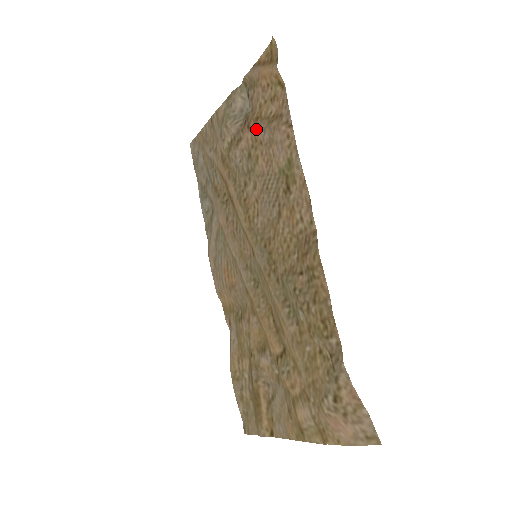
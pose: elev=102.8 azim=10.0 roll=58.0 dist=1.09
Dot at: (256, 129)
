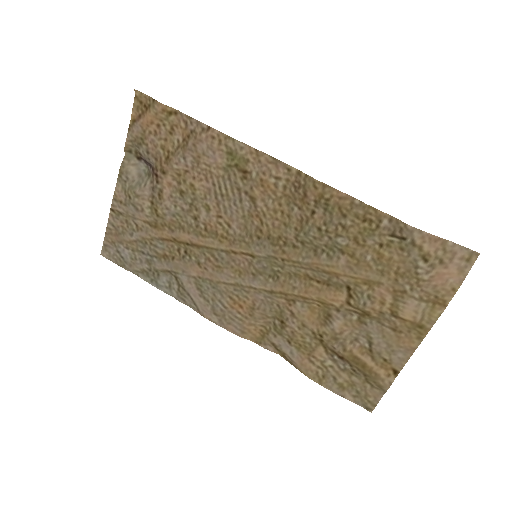
Dot at: (174, 165)
